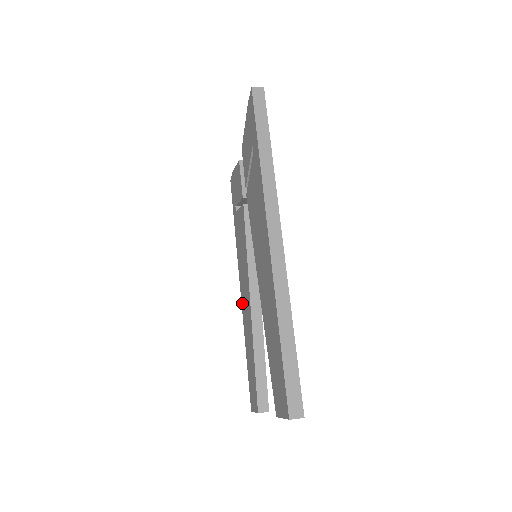
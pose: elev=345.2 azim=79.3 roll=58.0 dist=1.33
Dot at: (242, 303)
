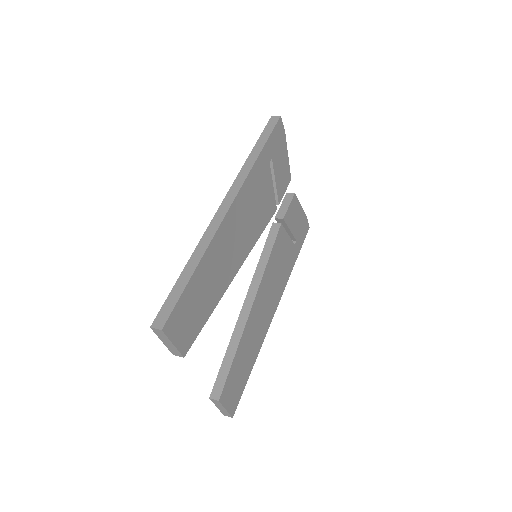
Dot at: occluded
